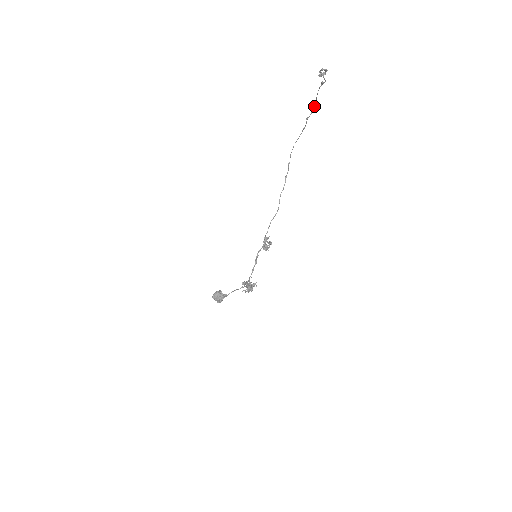
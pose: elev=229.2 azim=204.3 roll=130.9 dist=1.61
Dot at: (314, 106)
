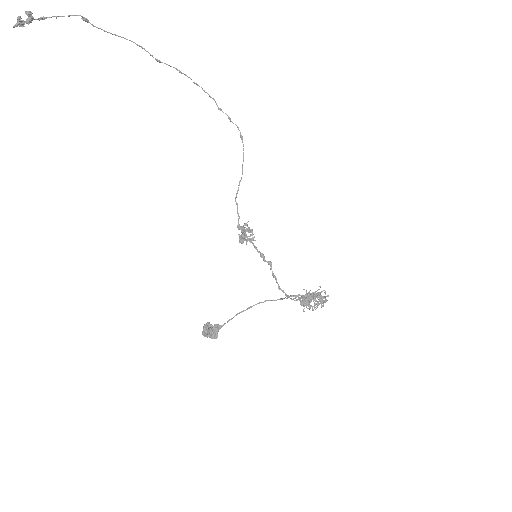
Dot at: (136, 44)
